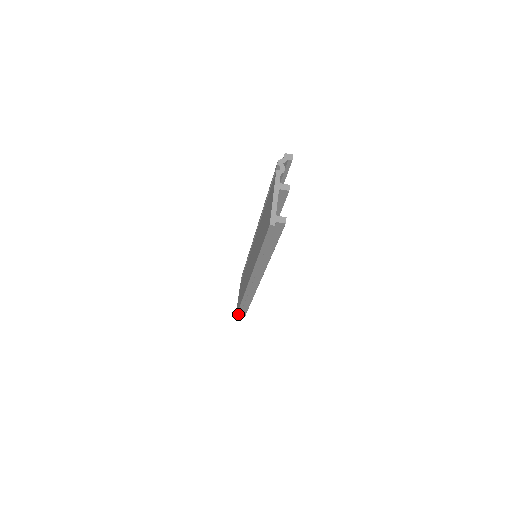
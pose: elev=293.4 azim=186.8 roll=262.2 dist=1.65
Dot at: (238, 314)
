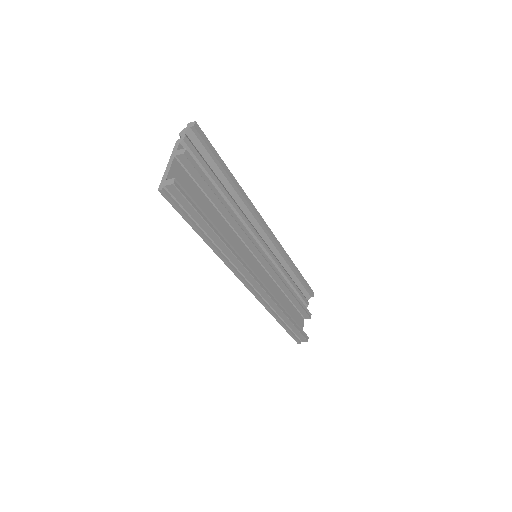
Dot at: (293, 337)
